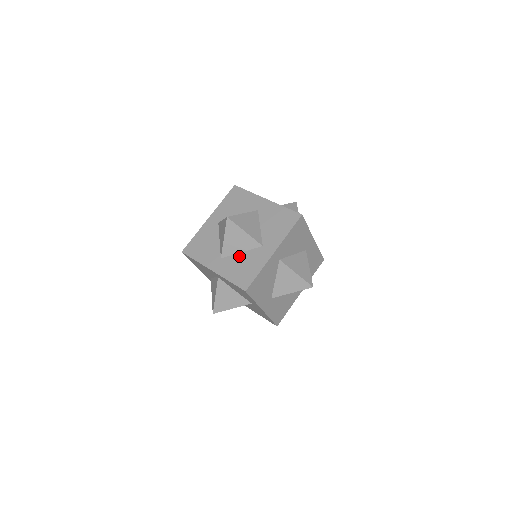
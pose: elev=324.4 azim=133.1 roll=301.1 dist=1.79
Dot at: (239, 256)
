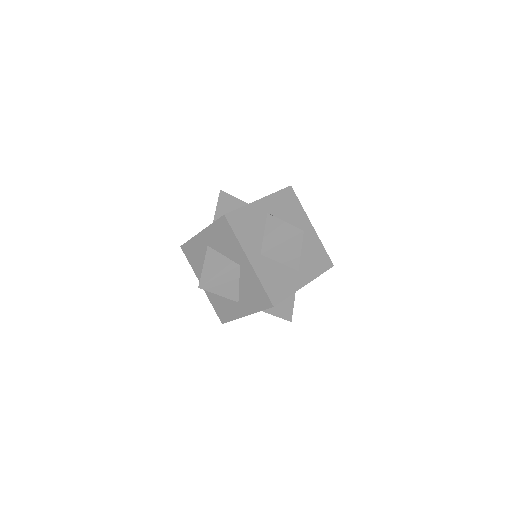
Dot at: occluded
